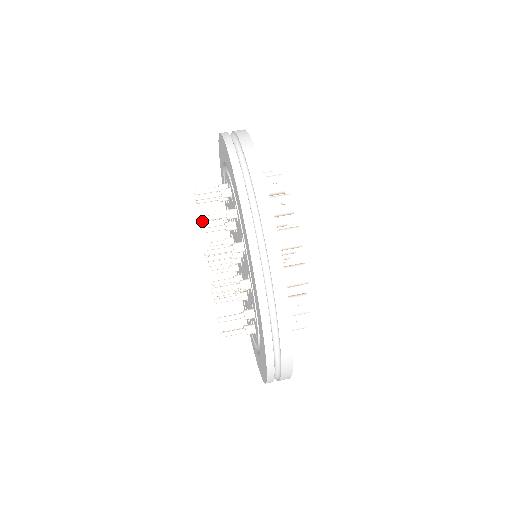
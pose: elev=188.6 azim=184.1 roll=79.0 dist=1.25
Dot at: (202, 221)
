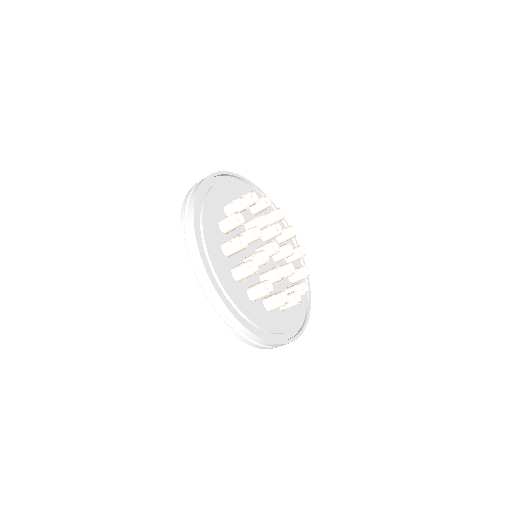
Dot at: occluded
